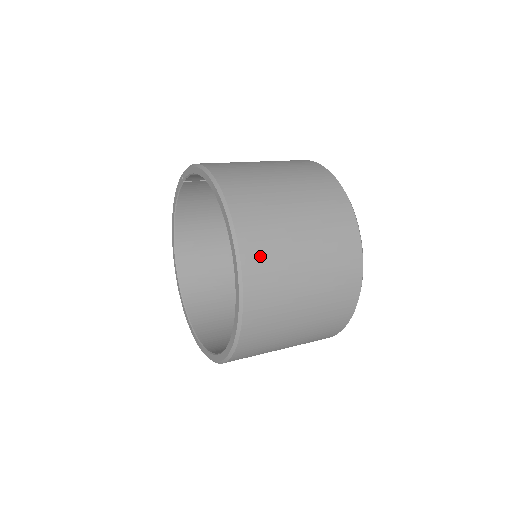
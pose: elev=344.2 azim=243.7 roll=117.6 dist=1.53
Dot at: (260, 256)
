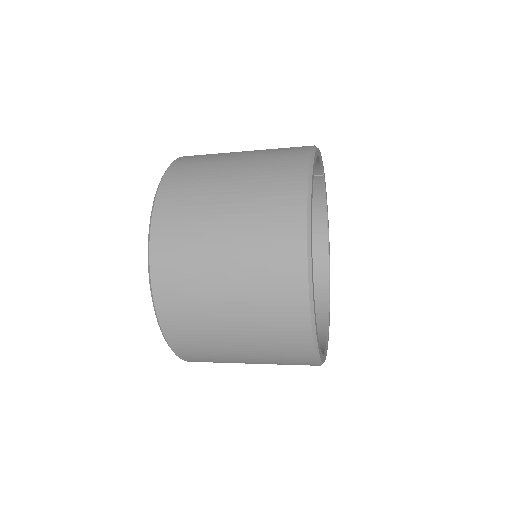
Dot at: (172, 227)
